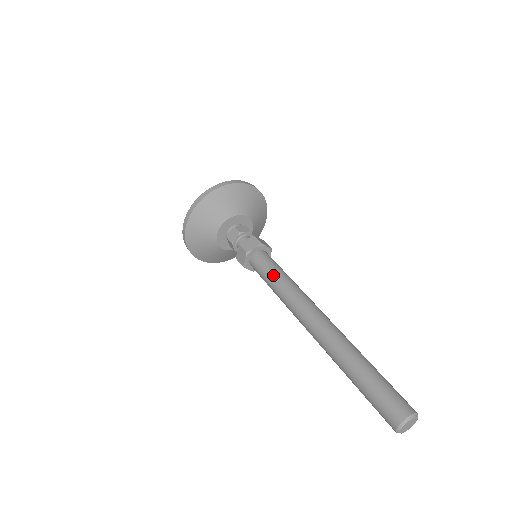
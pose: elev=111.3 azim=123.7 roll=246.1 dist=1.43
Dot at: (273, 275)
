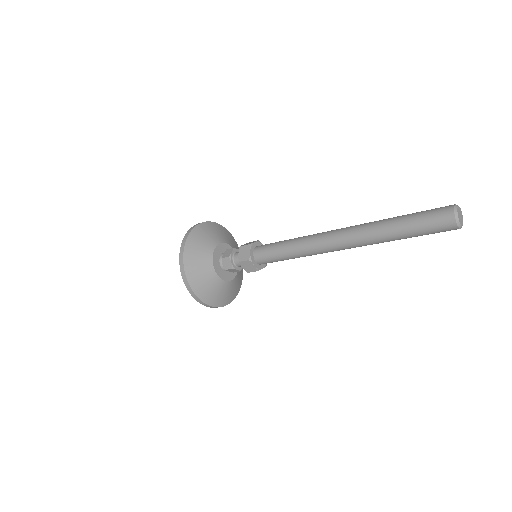
Dot at: (282, 241)
